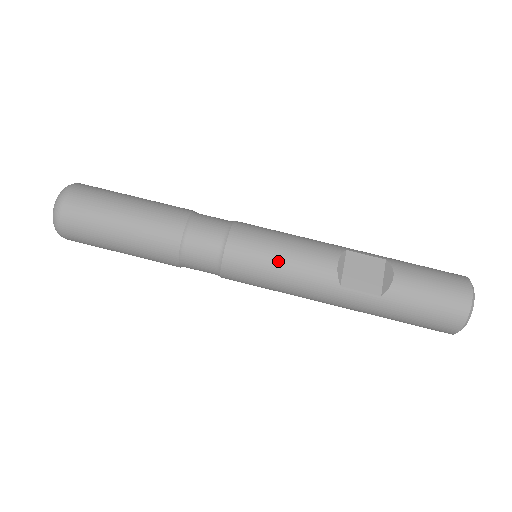
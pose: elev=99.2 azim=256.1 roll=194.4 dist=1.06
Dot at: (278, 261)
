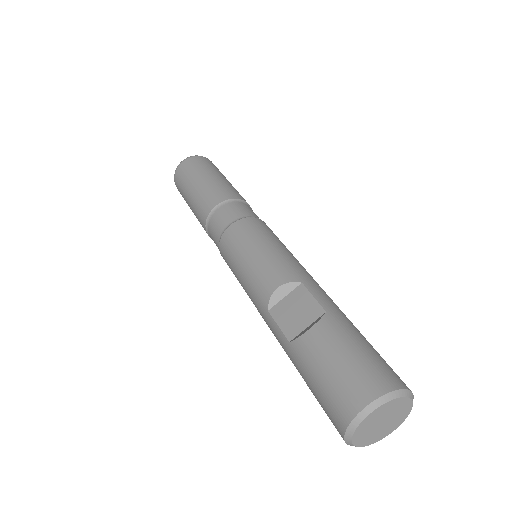
Dot at: (243, 262)
